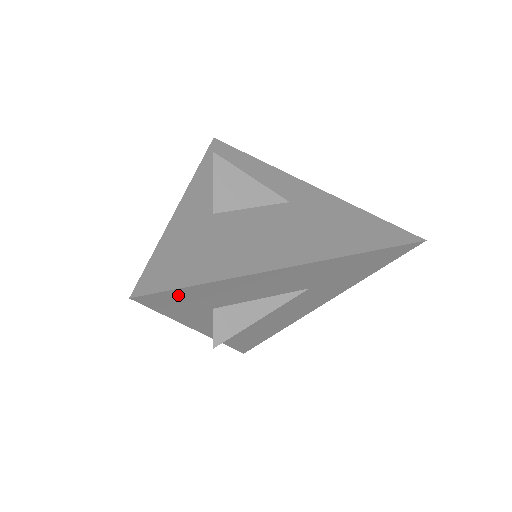
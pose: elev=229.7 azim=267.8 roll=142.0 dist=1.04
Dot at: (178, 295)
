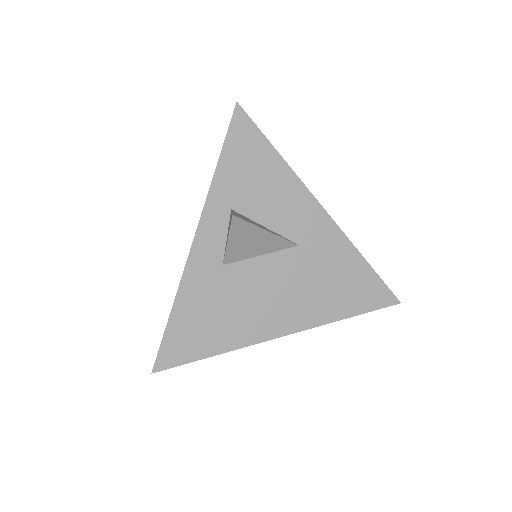
Dot at: occluded
